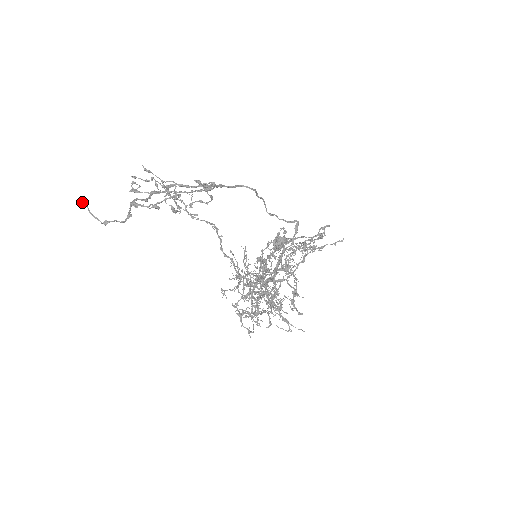
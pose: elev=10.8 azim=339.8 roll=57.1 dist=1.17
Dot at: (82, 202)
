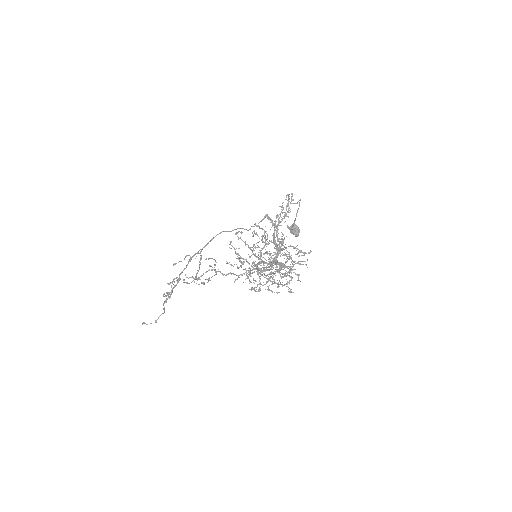
Dot at: occluded
